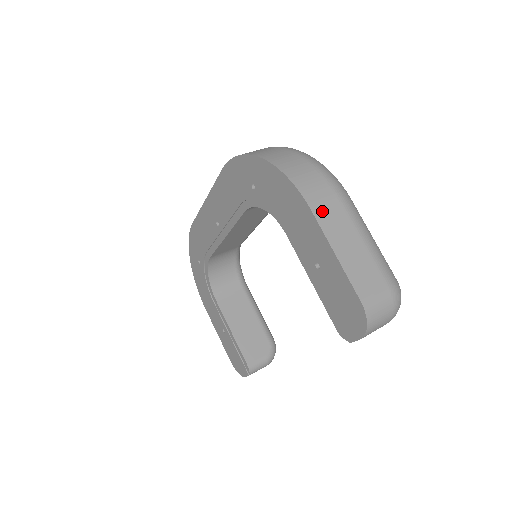
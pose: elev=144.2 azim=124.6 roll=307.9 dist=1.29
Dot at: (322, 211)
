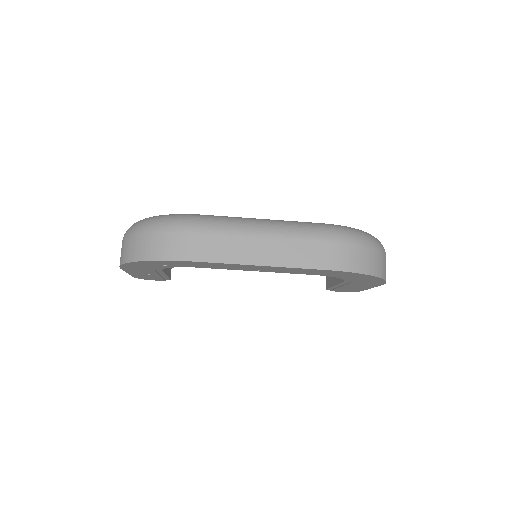
Dot at: occluded
